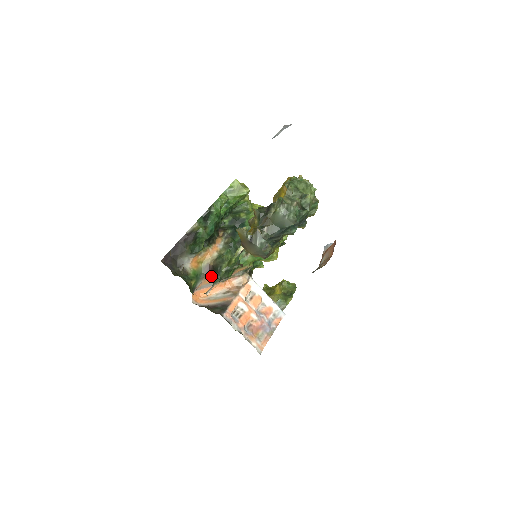
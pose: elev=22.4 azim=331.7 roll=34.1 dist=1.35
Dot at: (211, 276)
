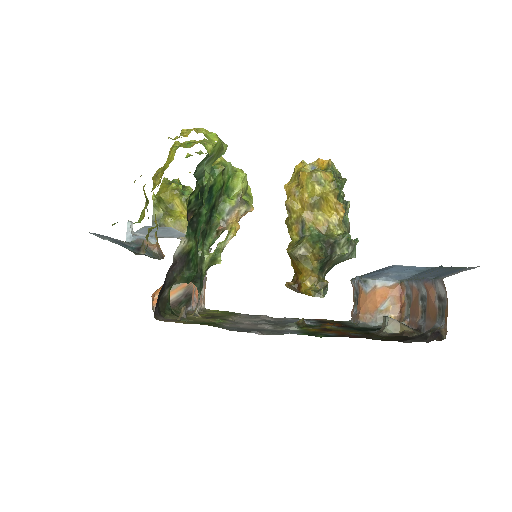
Dot at: occluded
